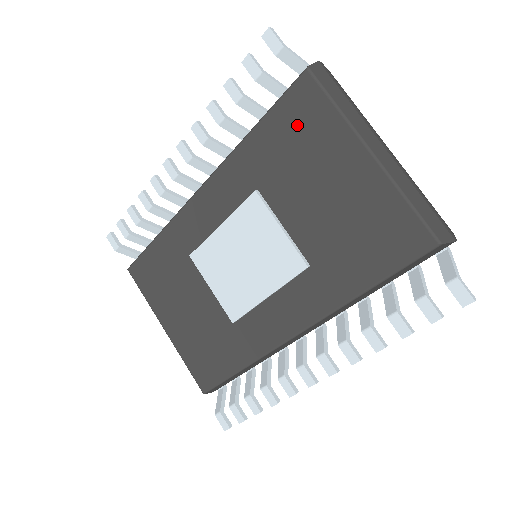
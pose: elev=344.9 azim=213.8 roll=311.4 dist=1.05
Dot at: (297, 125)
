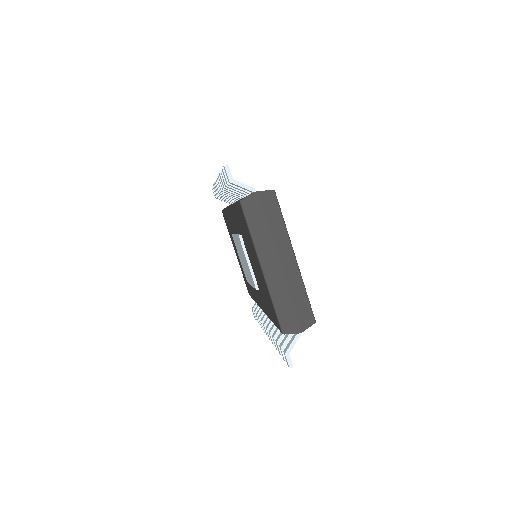
Dot at: (243, 224)
